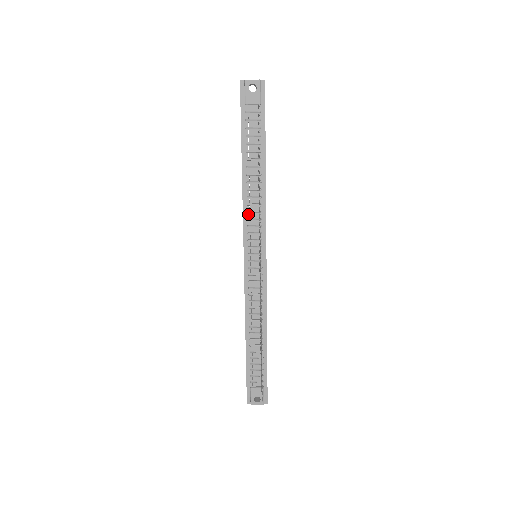
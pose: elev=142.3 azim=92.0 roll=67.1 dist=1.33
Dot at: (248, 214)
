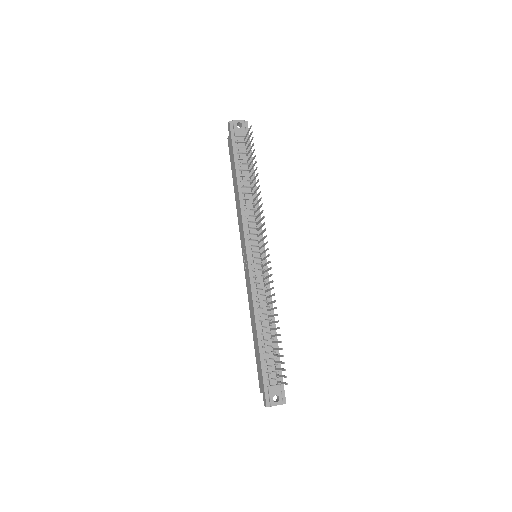
Dot at: (246, 218)
